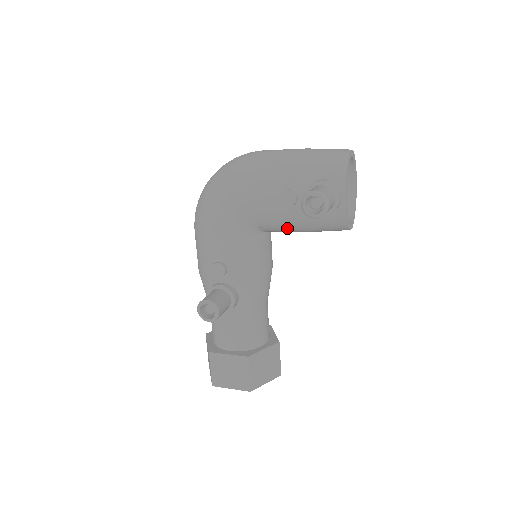
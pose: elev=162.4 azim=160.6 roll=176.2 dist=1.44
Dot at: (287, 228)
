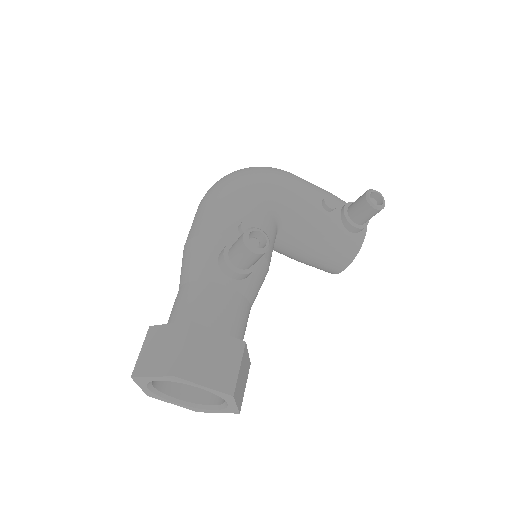
Dot at: (309, 234)
